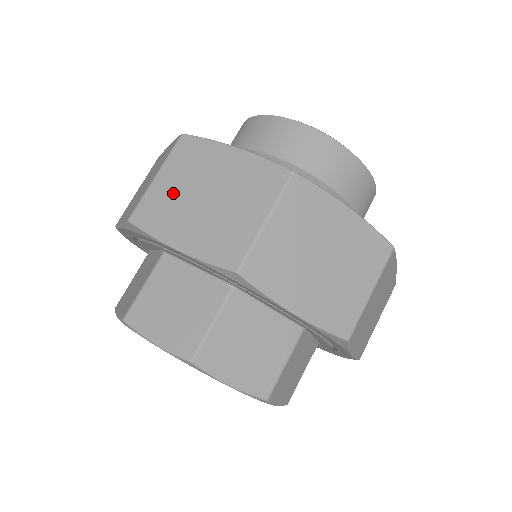
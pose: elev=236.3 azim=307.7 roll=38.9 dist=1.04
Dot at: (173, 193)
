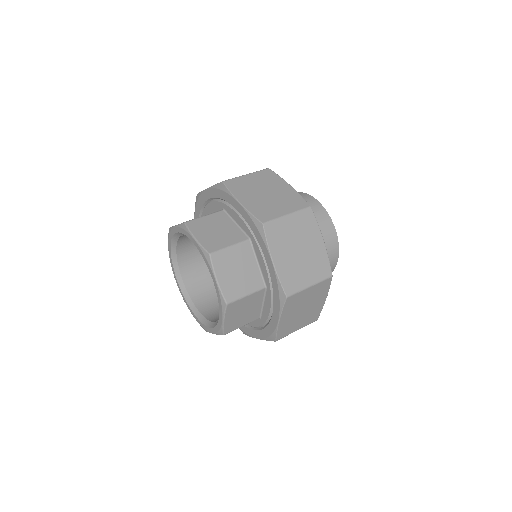
Dot at: (251, 184)
